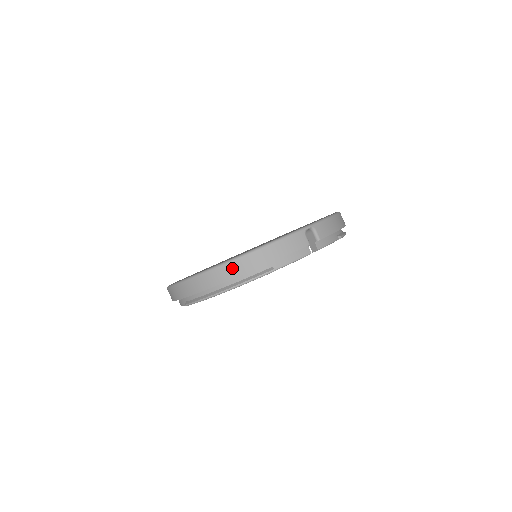
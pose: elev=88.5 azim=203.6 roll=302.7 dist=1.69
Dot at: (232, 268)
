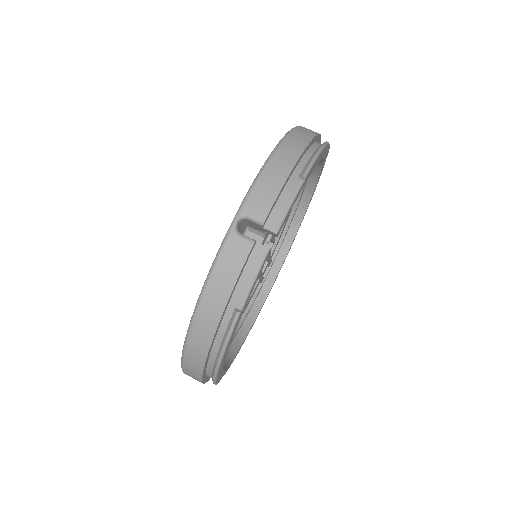
Dot at: (195, 345)
